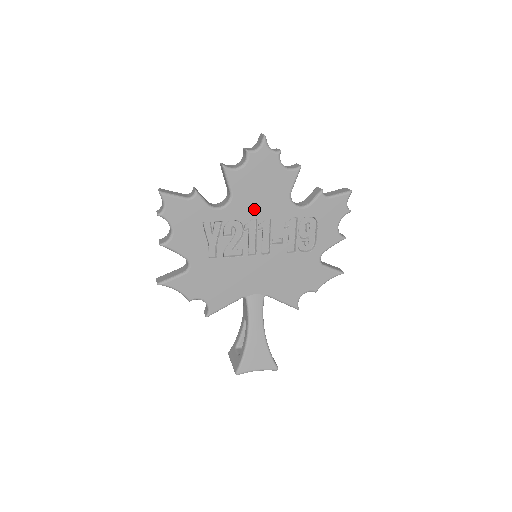
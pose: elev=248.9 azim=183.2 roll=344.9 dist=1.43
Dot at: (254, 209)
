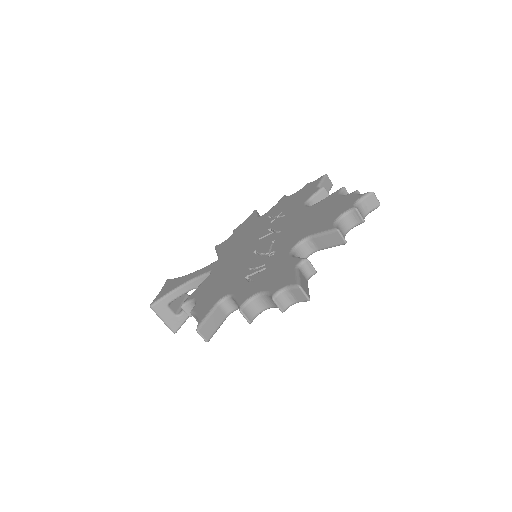
Dot at: occluded
